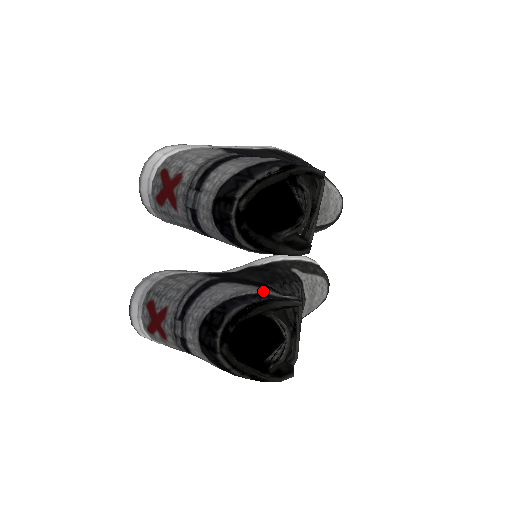
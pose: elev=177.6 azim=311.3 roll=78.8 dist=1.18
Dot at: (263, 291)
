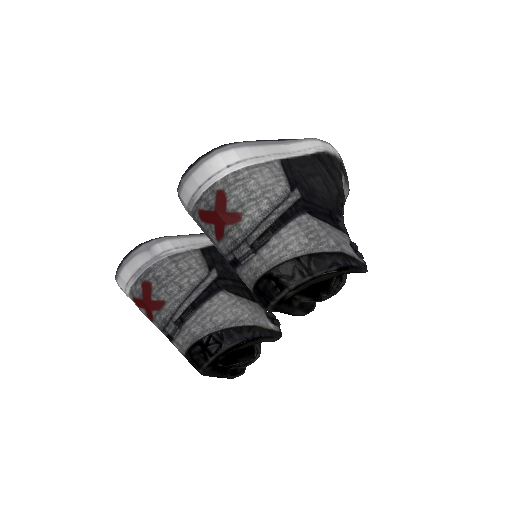
Dot at: (256, 320)
